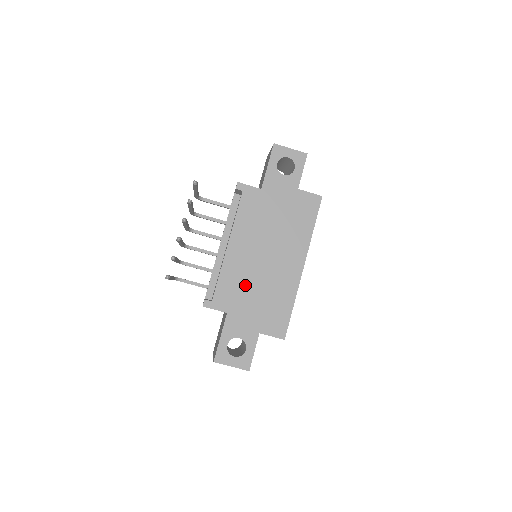
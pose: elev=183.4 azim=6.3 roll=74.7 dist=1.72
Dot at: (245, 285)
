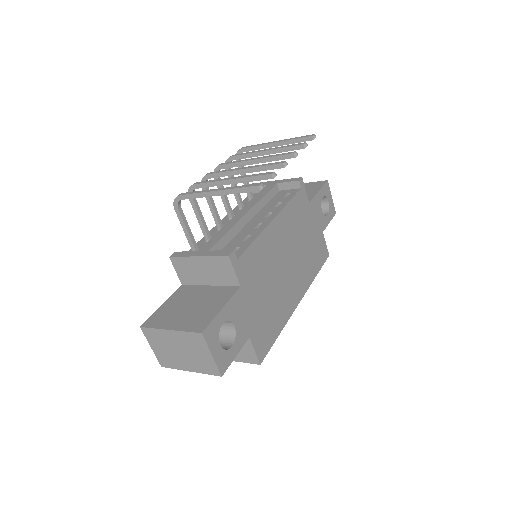
Dot at: (265, 273)
